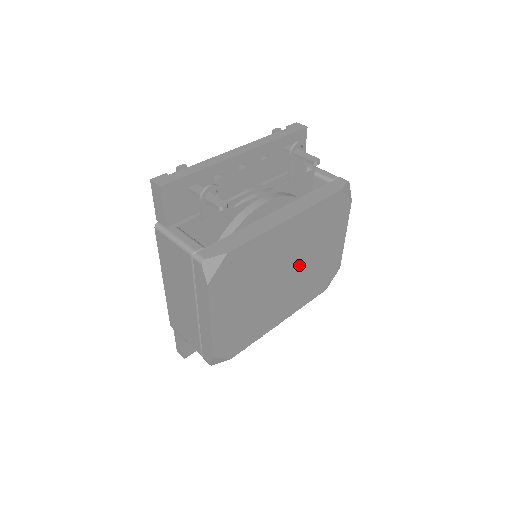
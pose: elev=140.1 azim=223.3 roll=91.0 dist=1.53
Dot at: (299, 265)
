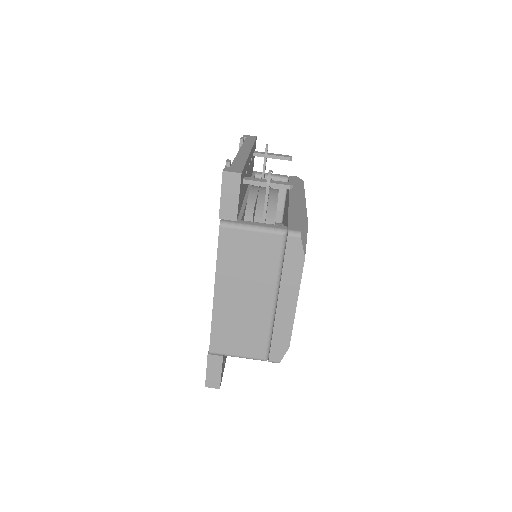
Dot at: occluded
